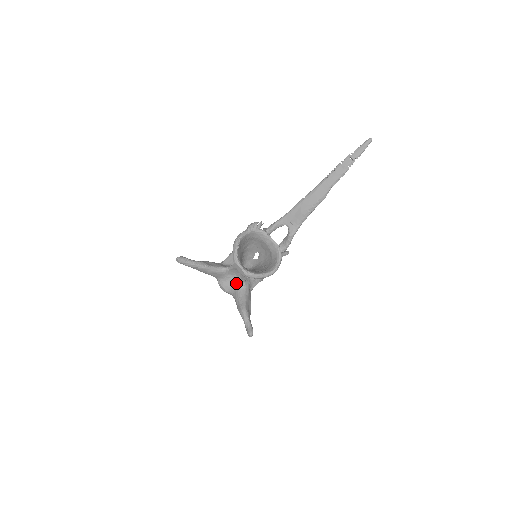
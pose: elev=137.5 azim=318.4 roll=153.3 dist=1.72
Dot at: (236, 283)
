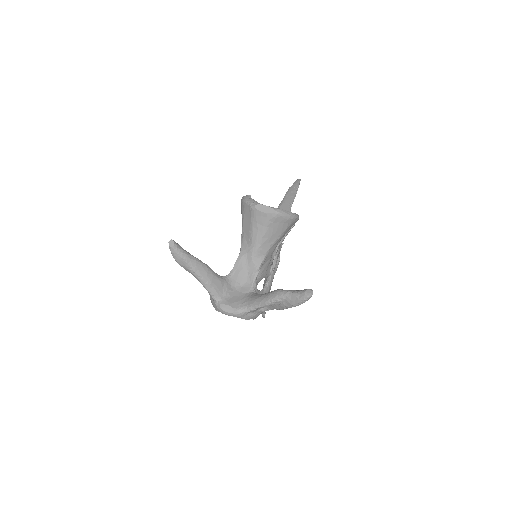
Dot at: (244, 294)
